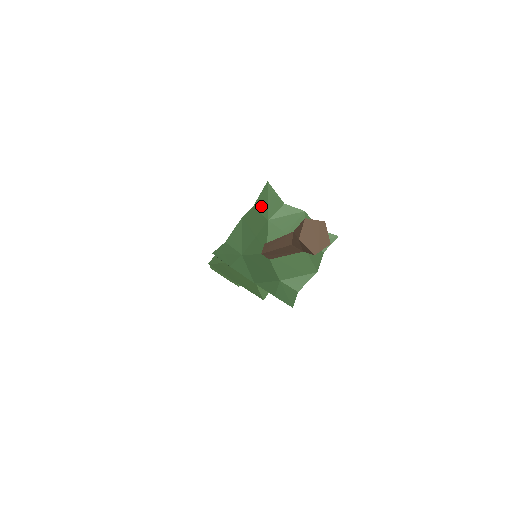
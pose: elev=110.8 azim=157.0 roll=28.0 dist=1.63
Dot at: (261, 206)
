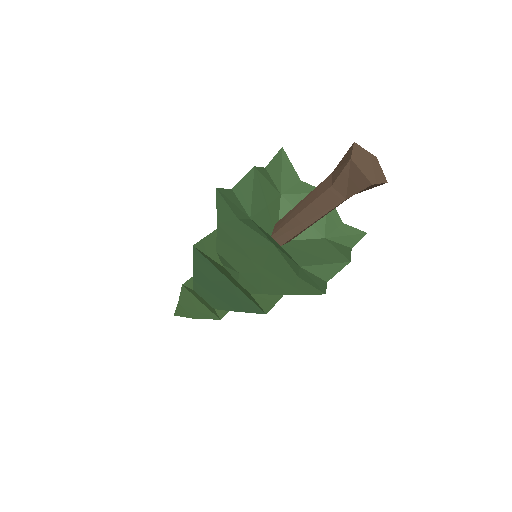
Dot at: (274, 173)
